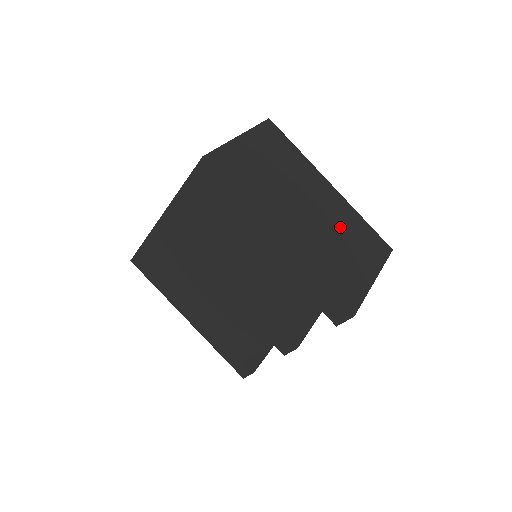
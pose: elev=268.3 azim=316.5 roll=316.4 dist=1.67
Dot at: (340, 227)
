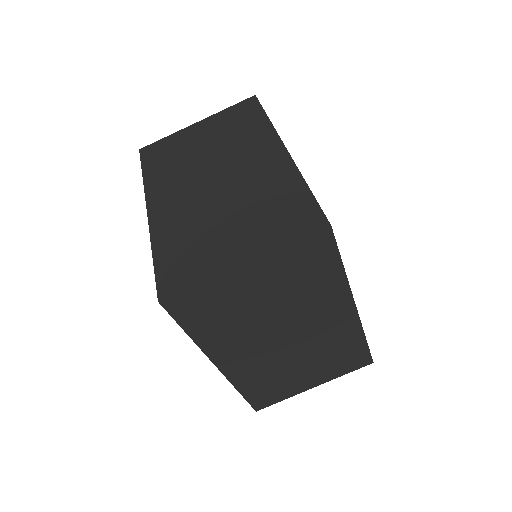
Dot at: (317, 351)
